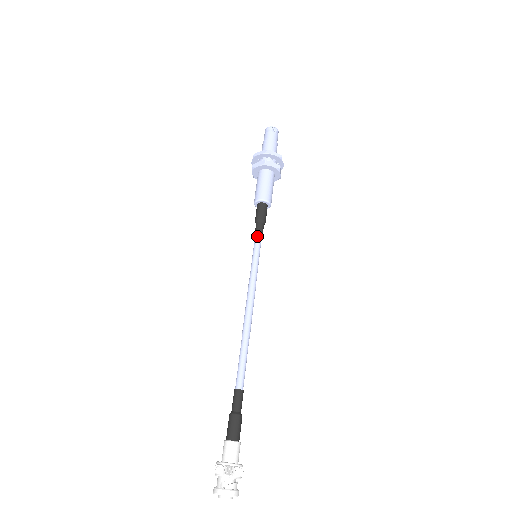
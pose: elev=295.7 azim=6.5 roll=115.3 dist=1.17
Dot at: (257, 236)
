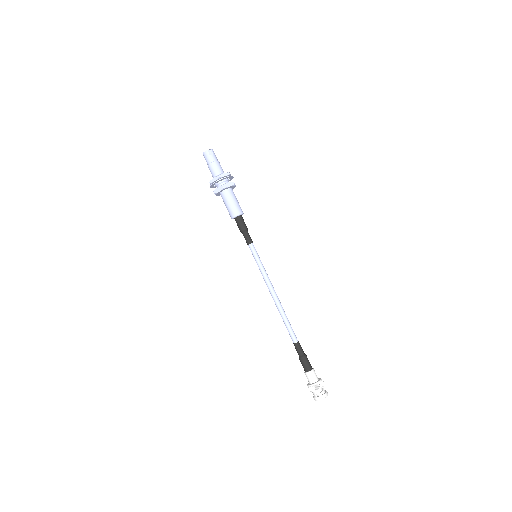
Dot at: (249, 243)
